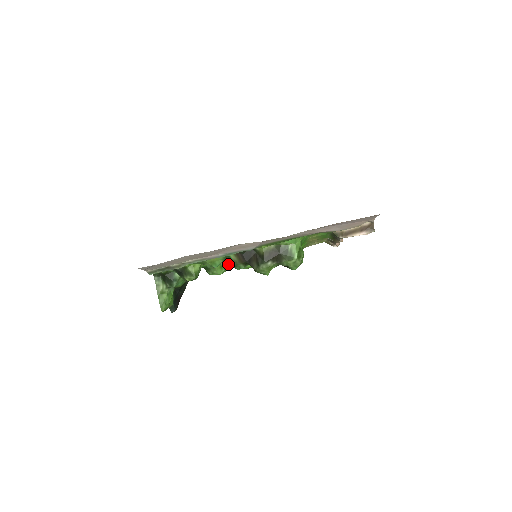
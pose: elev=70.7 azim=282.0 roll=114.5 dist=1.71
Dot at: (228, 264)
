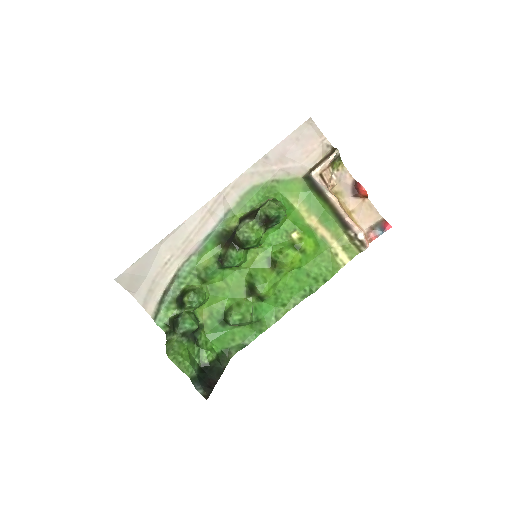
Dot at: (248, 303)
